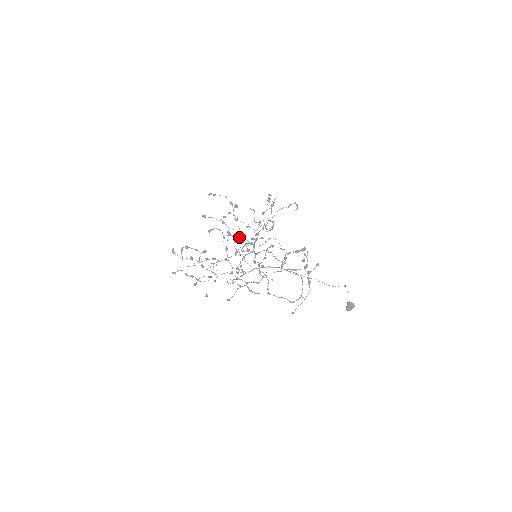
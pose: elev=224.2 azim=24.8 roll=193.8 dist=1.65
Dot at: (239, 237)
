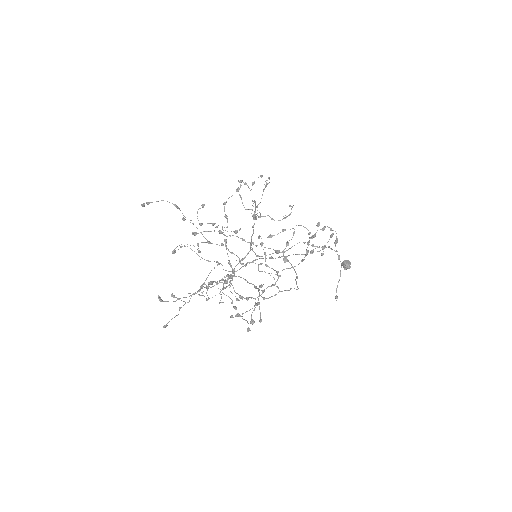
Dot at: (245, 241)
